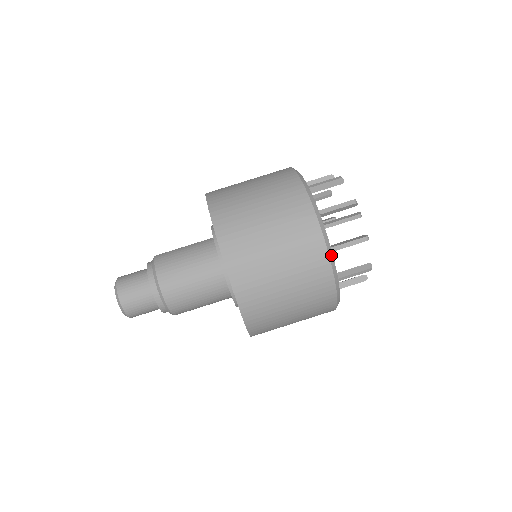
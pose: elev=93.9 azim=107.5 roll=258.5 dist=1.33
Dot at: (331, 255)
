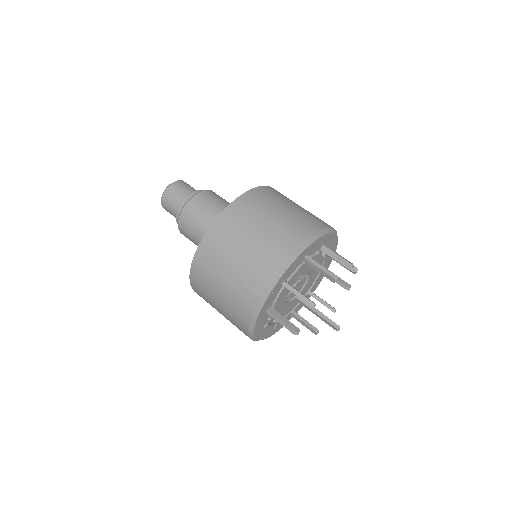
Dot at: (307, 245)
